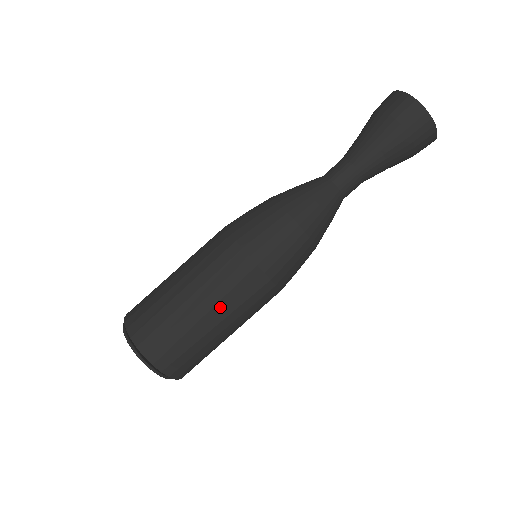
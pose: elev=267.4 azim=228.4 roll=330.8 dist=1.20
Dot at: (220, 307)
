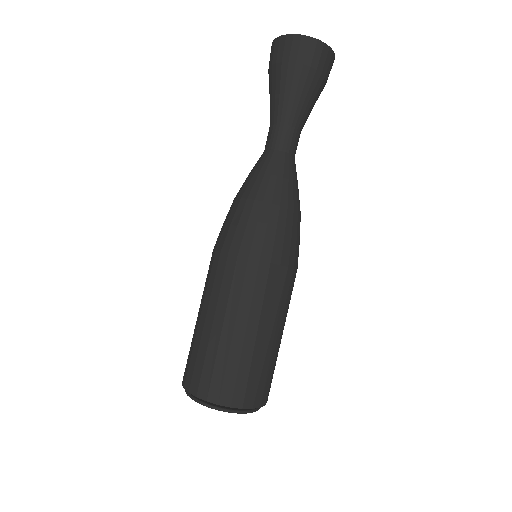
Dot at: (264, 320)
